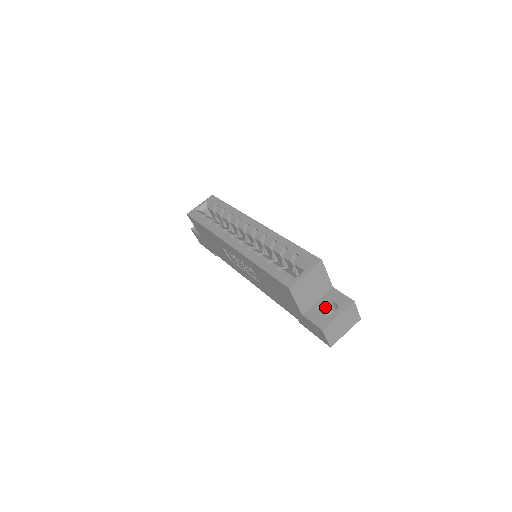
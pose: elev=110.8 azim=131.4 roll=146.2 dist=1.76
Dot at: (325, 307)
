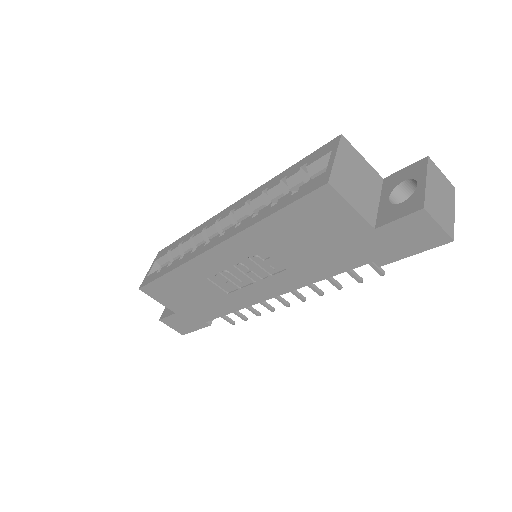
Dot at: occluded
